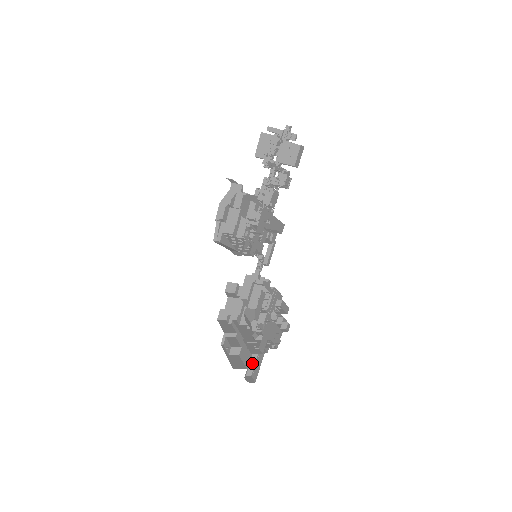
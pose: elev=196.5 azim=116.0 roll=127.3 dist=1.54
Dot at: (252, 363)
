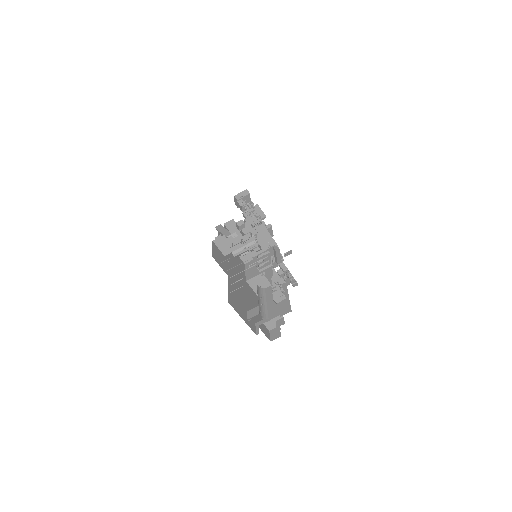
Dot at: (270, 305)
